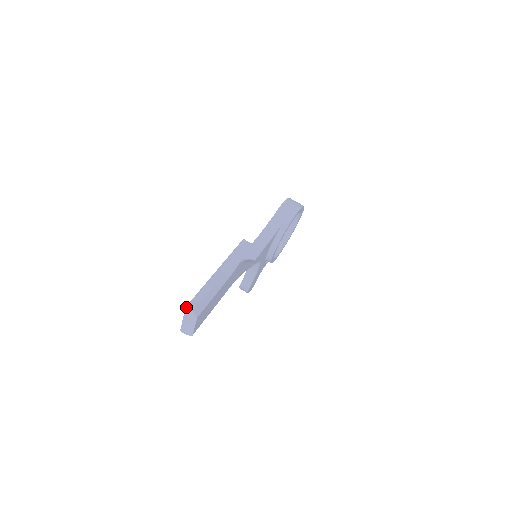
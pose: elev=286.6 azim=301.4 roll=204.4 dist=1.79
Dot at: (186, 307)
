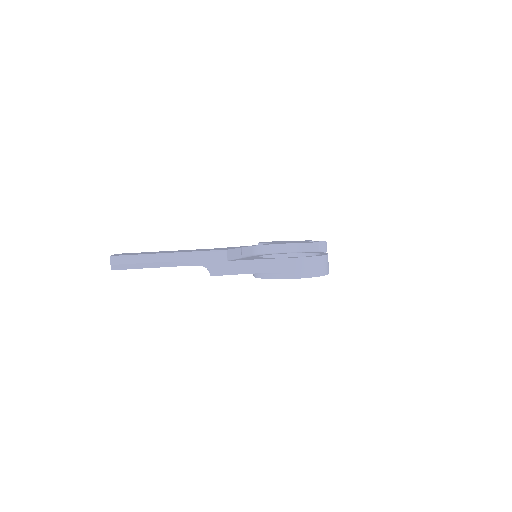
Dot at: (110, 257)
